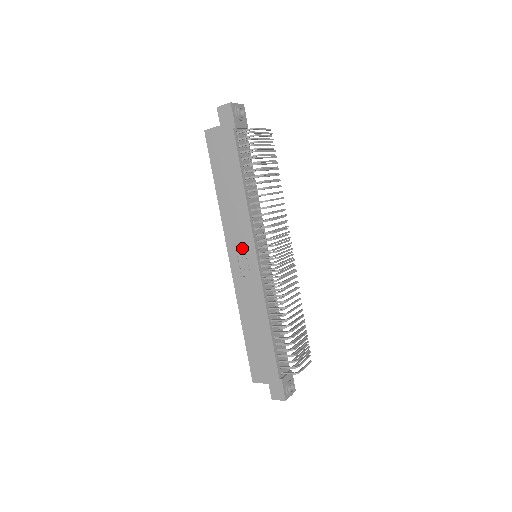
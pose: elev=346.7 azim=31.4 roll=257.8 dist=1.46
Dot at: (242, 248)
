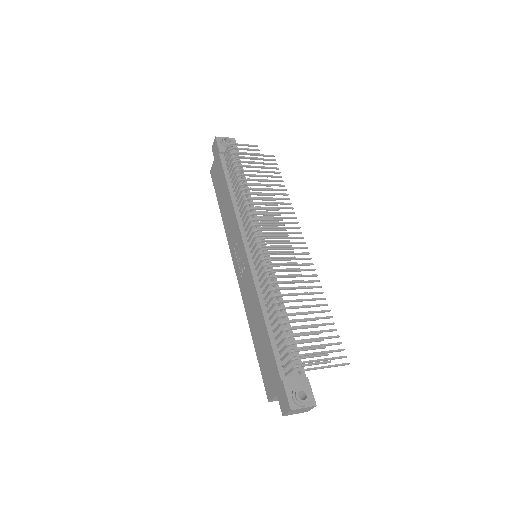
Dot at: (238, 249)
